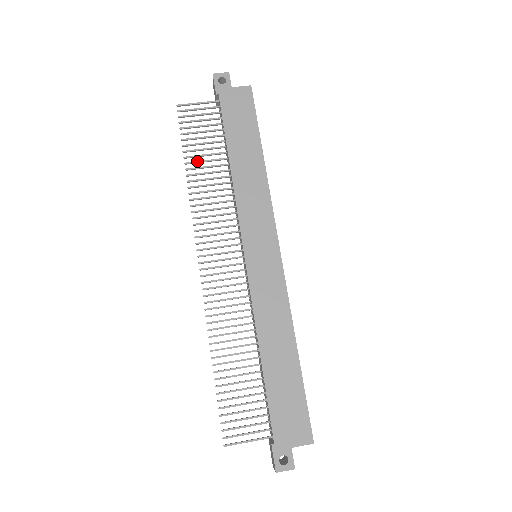
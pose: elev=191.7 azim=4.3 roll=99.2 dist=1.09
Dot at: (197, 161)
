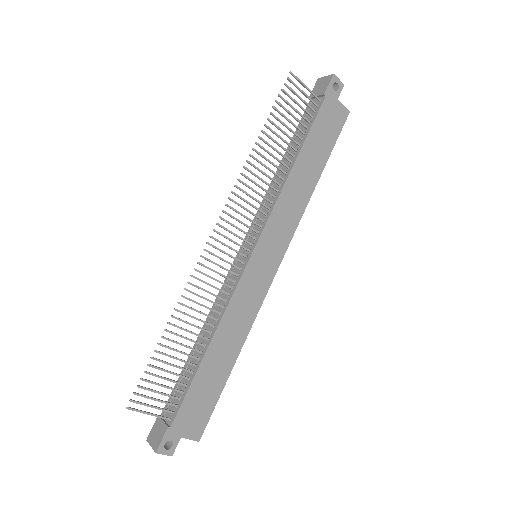
Dot at: occluded
